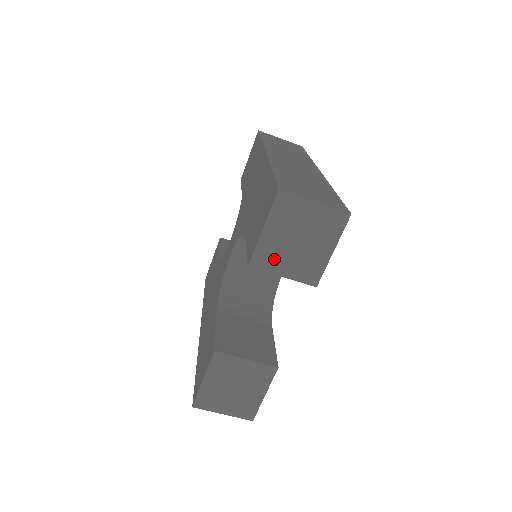
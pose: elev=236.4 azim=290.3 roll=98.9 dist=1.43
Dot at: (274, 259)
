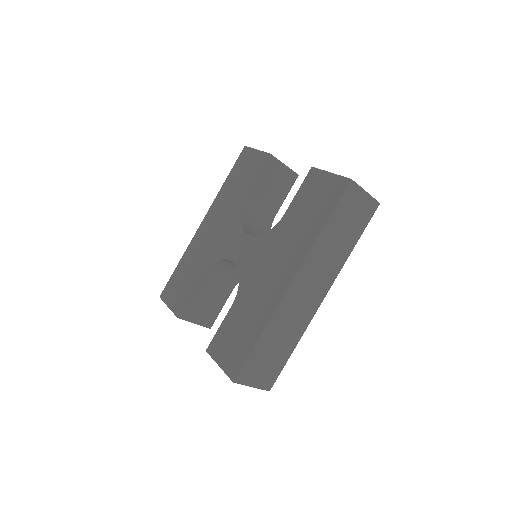
Dot at: occluded
